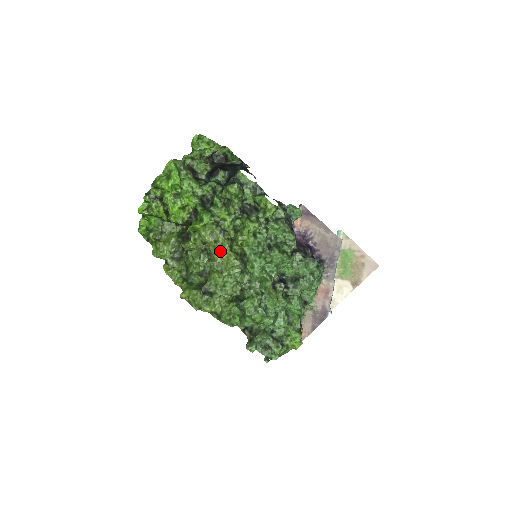
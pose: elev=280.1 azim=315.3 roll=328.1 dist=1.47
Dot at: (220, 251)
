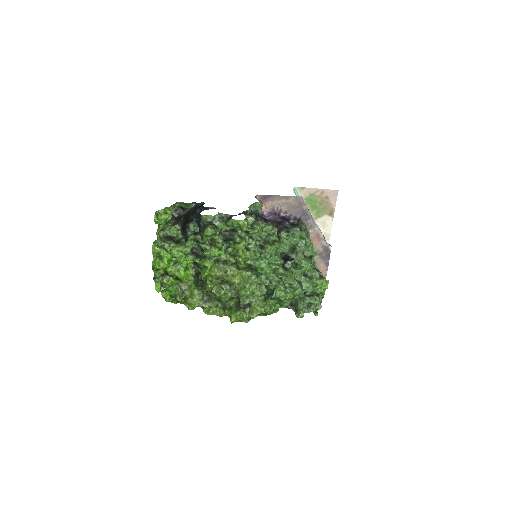
Dot at: (233, 276)
